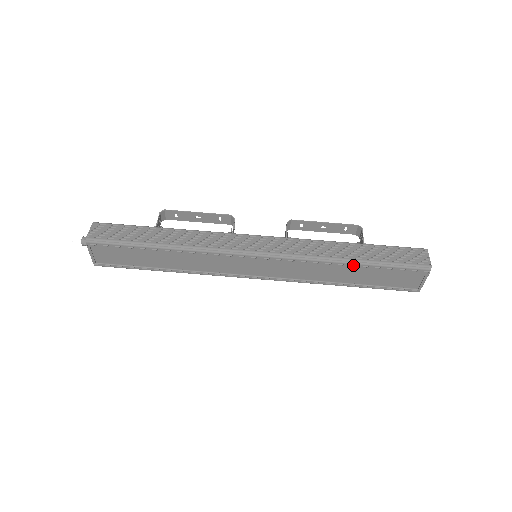
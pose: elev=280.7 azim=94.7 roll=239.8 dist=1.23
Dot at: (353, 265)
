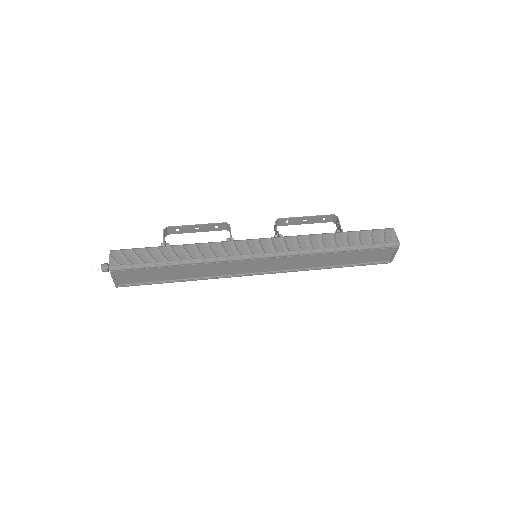
Dot at: (338, 252)
